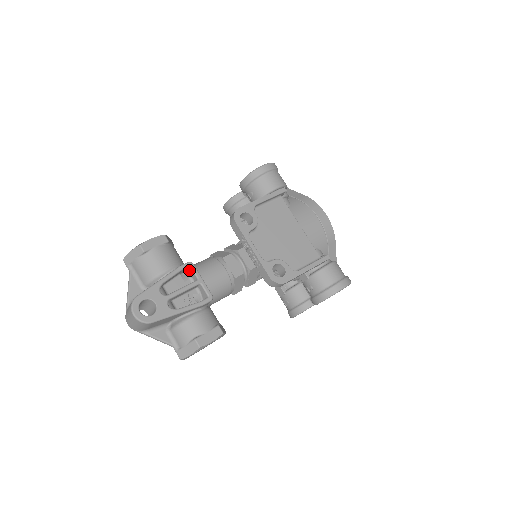
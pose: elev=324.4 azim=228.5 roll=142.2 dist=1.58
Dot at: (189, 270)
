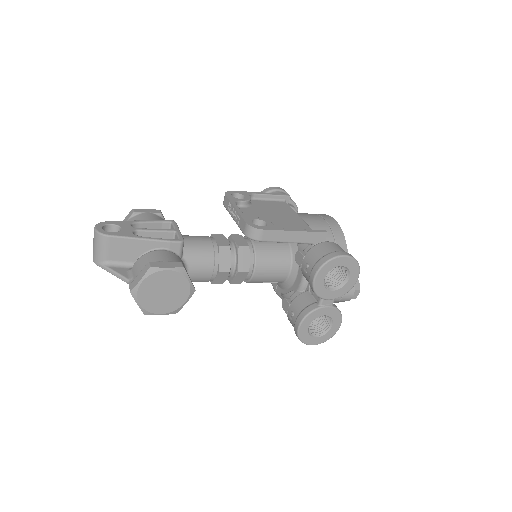
Dot at: occluded
